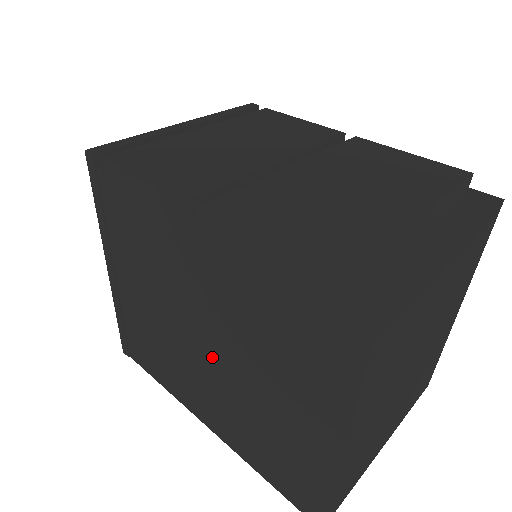
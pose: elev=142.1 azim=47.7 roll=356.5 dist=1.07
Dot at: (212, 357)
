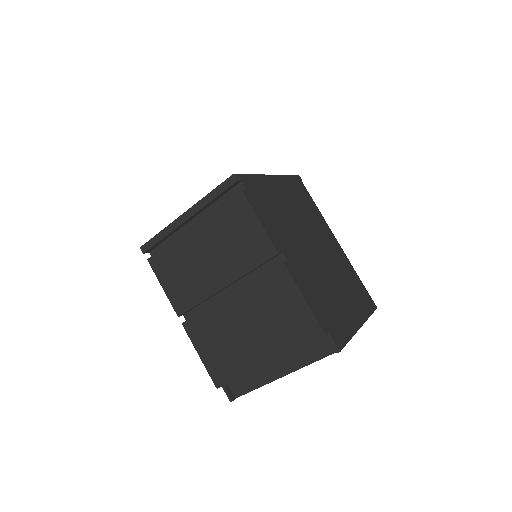
Dot at: occluded
